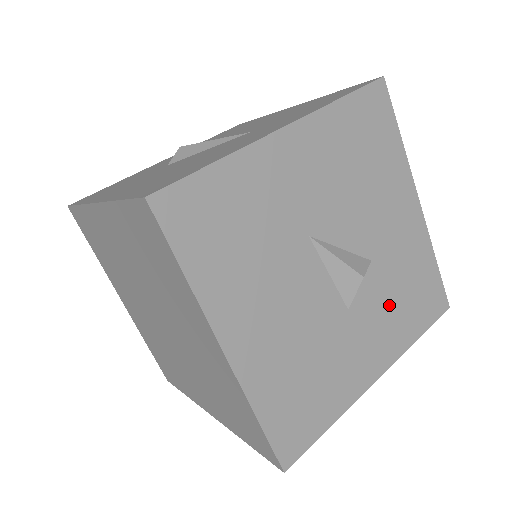
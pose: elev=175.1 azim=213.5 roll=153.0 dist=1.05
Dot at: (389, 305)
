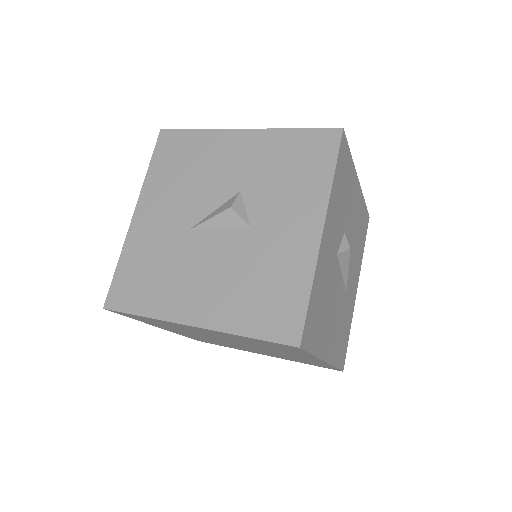
Dot at: (282, 191)
